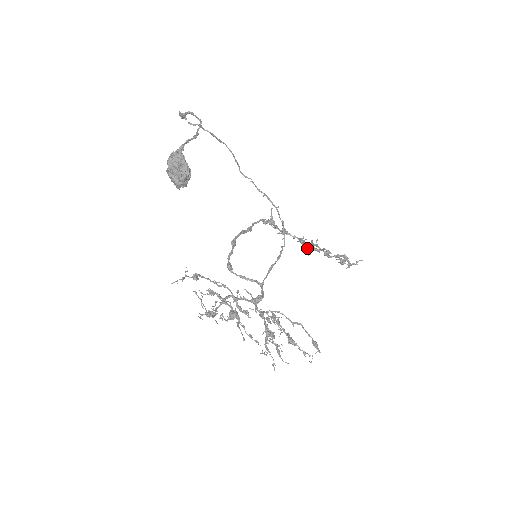
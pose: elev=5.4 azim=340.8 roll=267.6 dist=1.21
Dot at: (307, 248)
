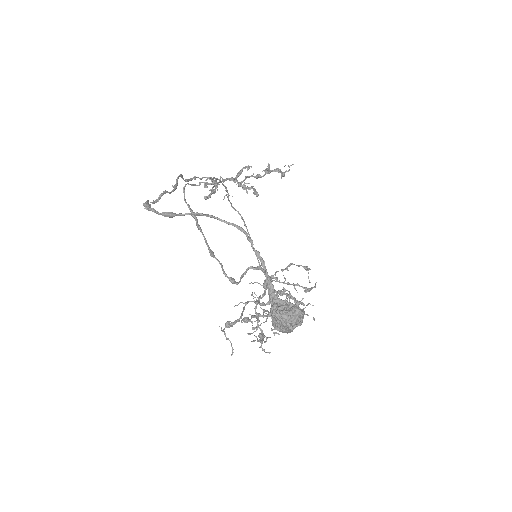
Dot at: (256, 193)
